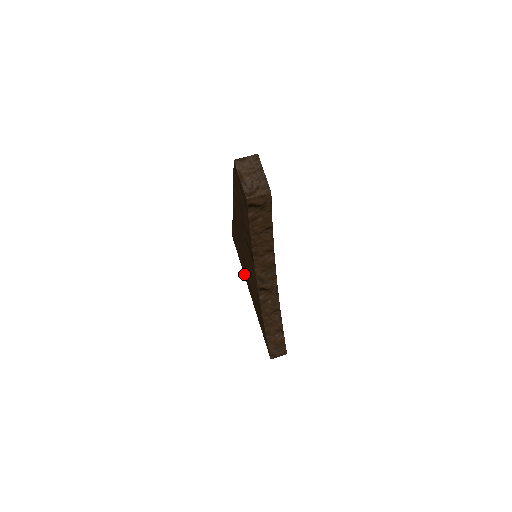
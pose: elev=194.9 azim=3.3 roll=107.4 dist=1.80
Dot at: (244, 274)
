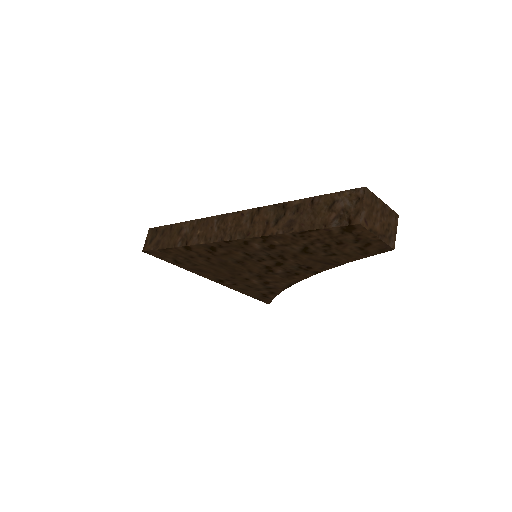
Dot at: (194, 272)
